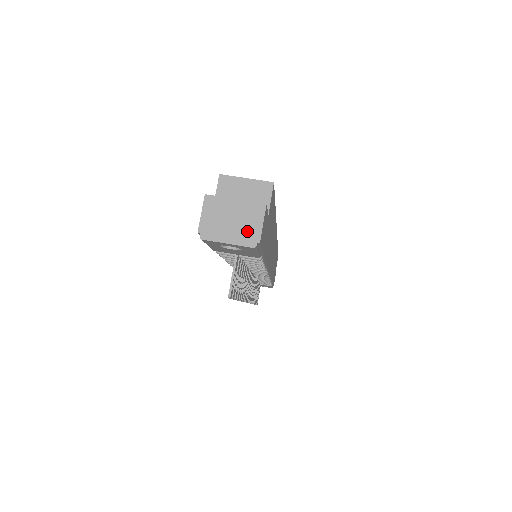
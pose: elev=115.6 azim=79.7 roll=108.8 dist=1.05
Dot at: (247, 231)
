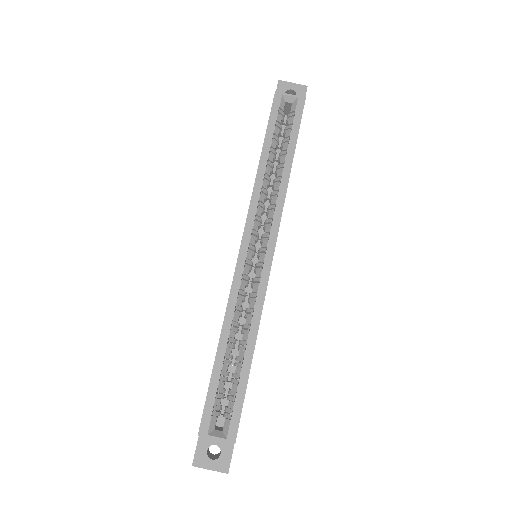
Dot at: occluded
